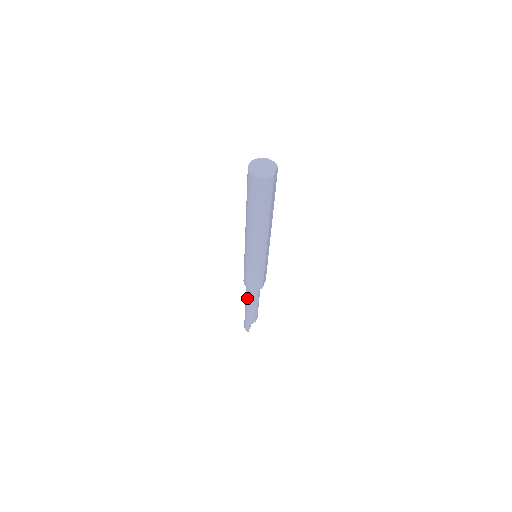
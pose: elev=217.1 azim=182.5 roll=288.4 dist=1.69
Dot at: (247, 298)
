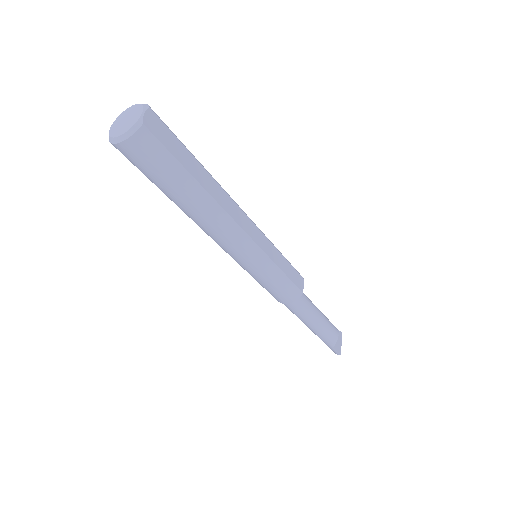
Dot at: occluded
